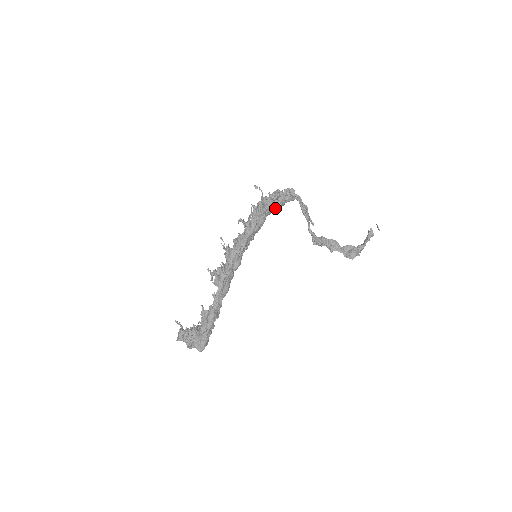
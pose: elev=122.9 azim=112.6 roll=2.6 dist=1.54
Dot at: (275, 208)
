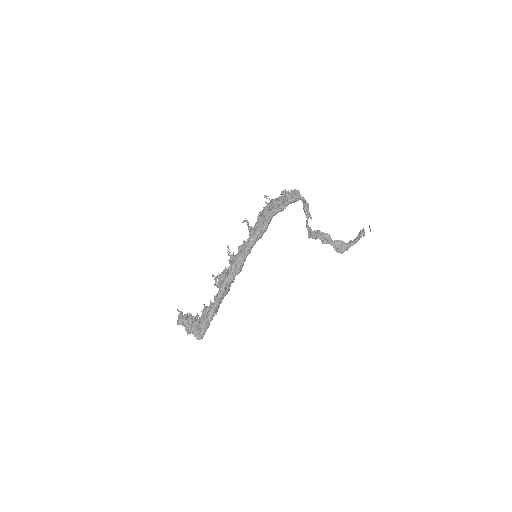
Dot at: (280, 211)
